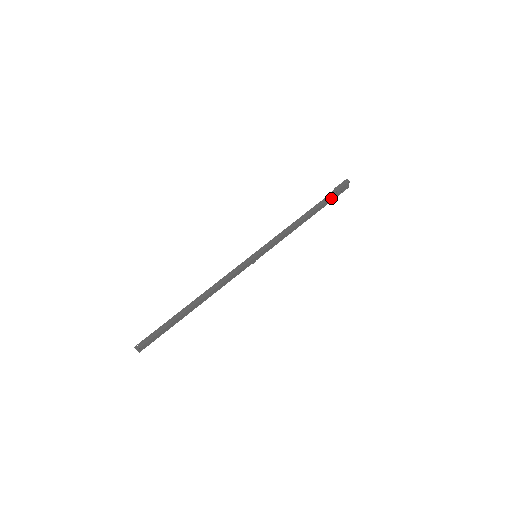
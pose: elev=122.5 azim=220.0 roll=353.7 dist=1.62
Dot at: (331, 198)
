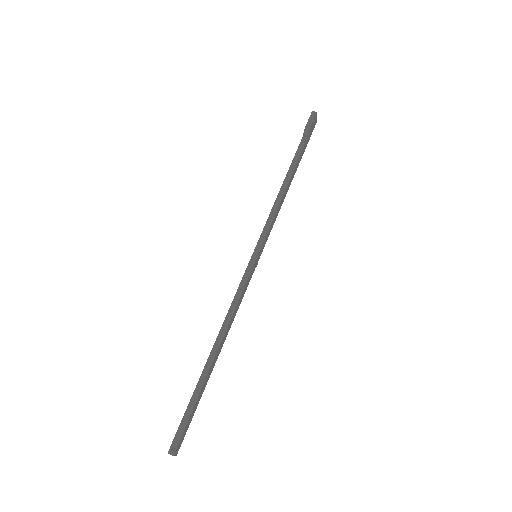
Dot at: (305, 143)
